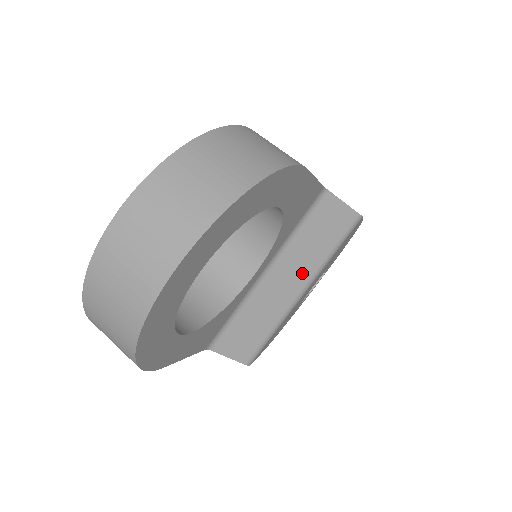
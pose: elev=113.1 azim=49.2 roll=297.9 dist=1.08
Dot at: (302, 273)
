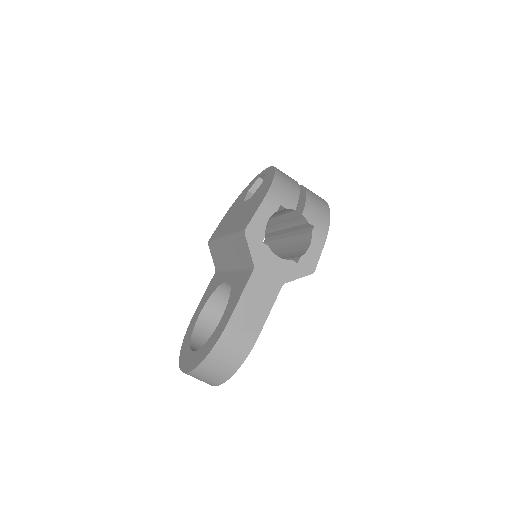
Dot at: occluded
